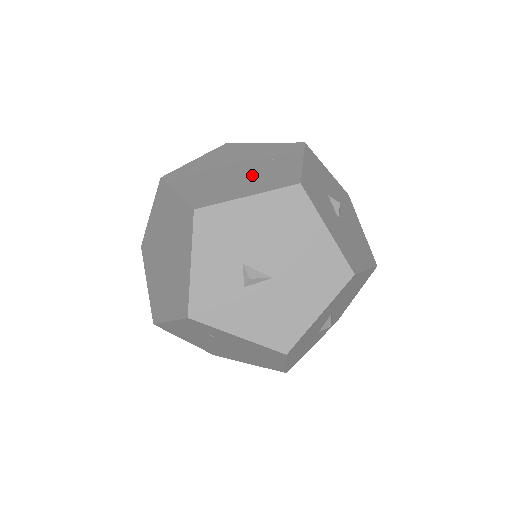
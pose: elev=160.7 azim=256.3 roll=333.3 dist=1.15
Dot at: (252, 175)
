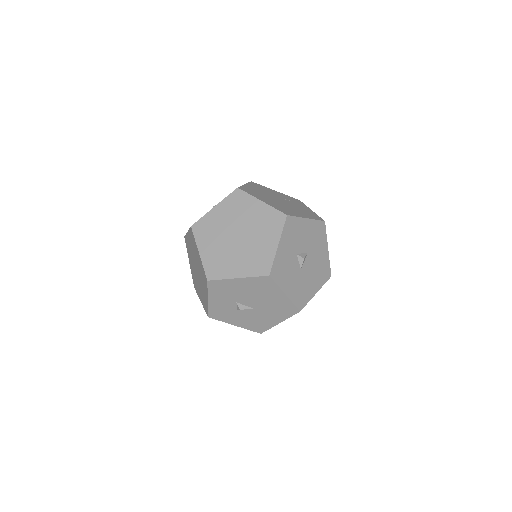
Dot at: (245, 251)
